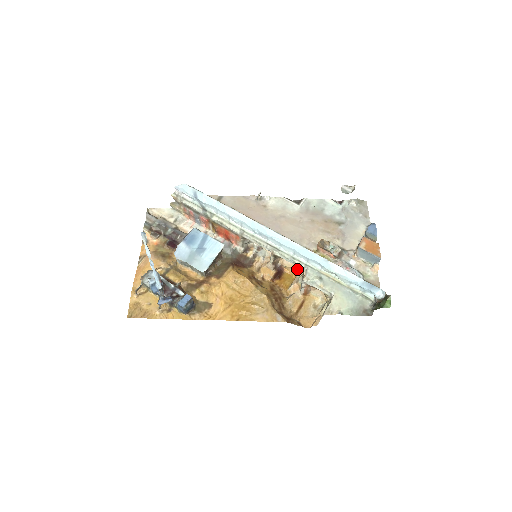
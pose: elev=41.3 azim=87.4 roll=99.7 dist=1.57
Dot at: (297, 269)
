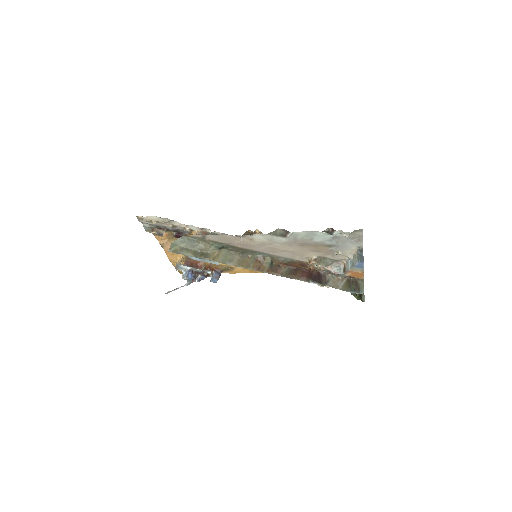
Dot at: occluded
